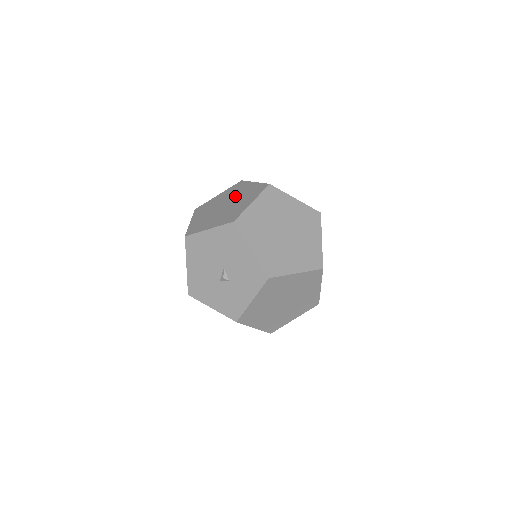
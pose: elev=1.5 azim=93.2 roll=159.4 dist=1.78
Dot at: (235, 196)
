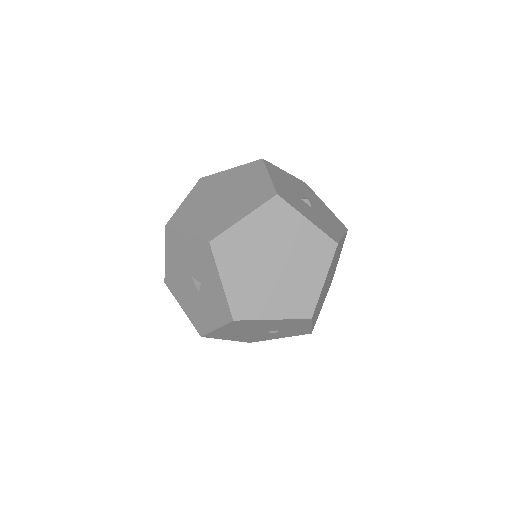
Dot at: occluded
